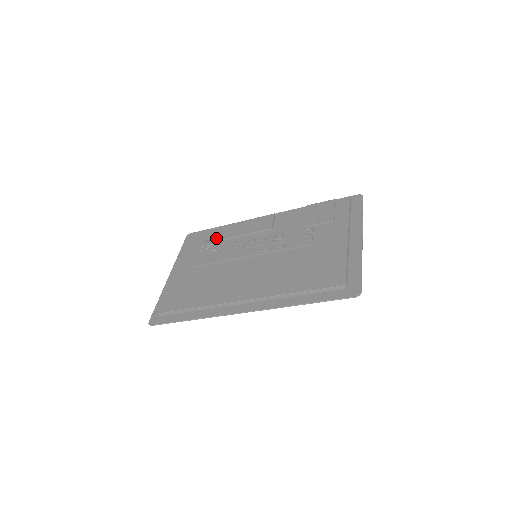
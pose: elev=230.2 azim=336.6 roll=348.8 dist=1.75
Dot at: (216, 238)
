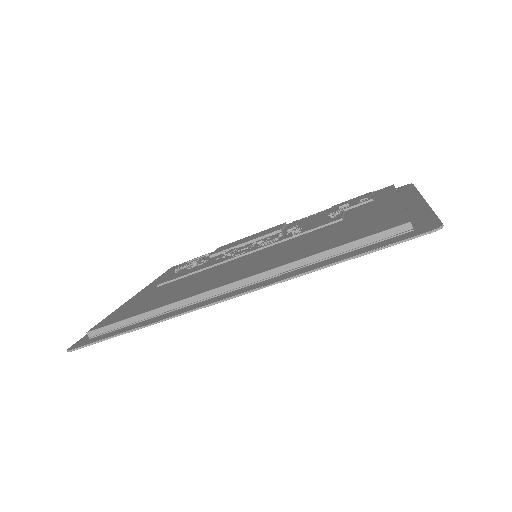
Dot at: (201, 258)
